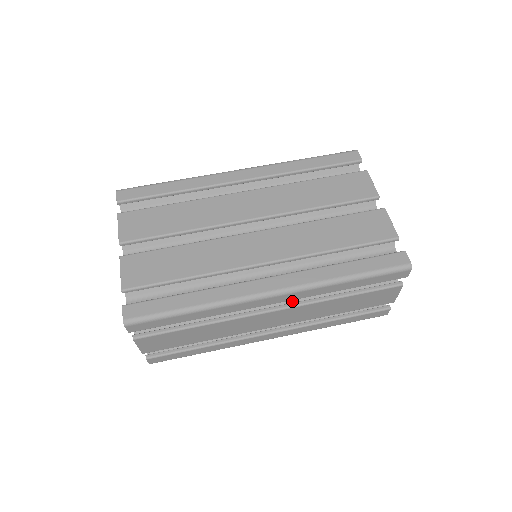
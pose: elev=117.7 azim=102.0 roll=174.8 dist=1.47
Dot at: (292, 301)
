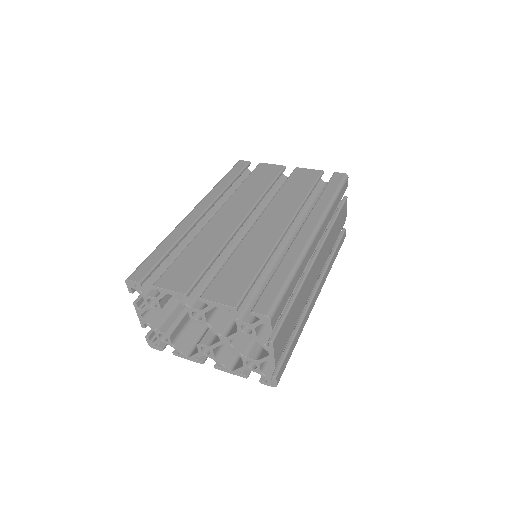
Dot at: occluded
